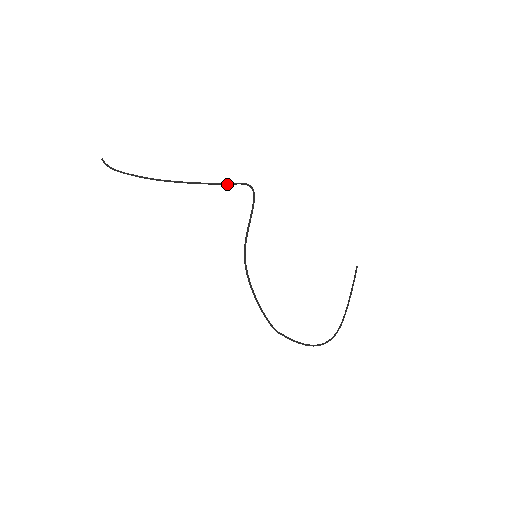
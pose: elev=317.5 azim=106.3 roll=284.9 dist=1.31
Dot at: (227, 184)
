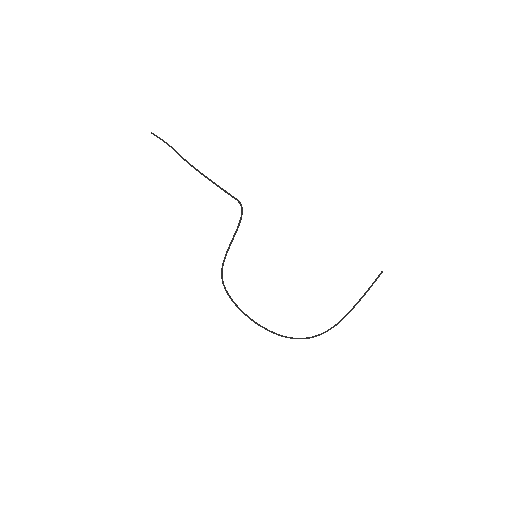
Dot at: occluded
